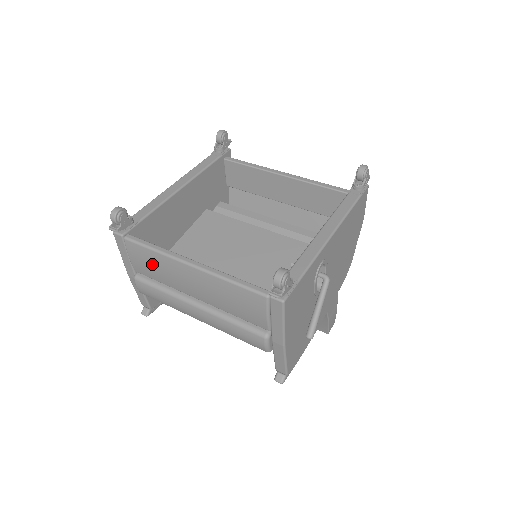
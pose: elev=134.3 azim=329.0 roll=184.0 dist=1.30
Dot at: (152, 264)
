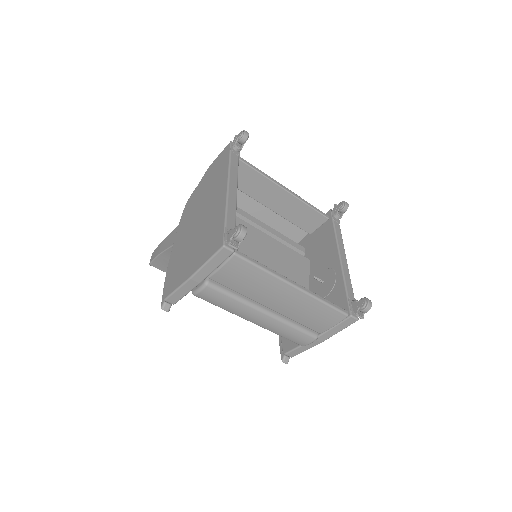
Dot at: (249, 279)
